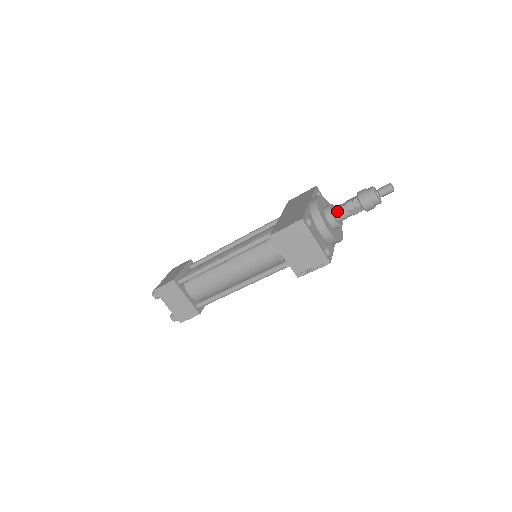
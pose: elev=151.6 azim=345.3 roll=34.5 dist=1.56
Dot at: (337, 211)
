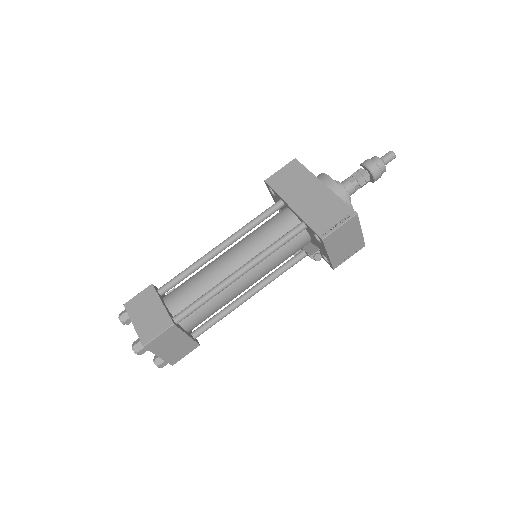
Dot at: (350, 189)
